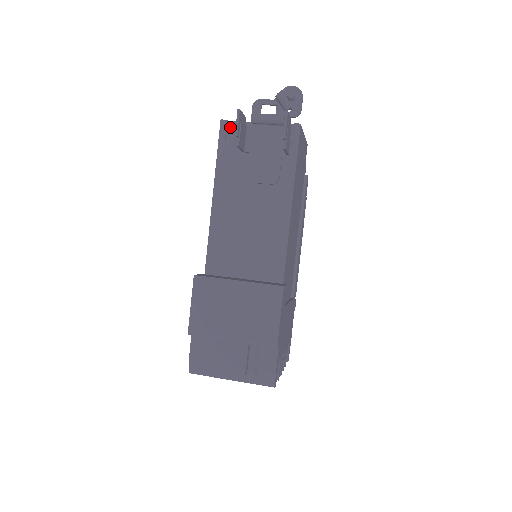
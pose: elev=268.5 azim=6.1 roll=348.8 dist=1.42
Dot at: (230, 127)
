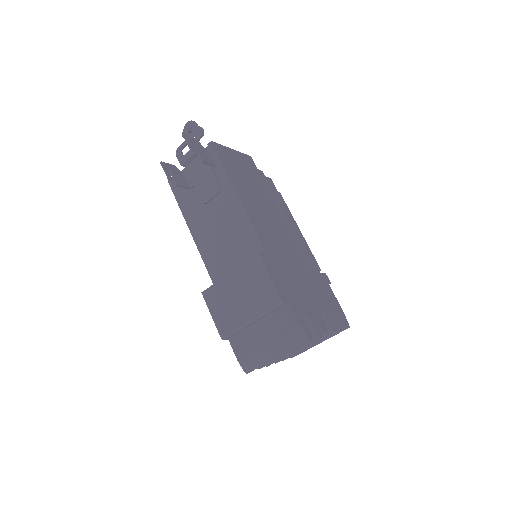
Dot at: occluded
